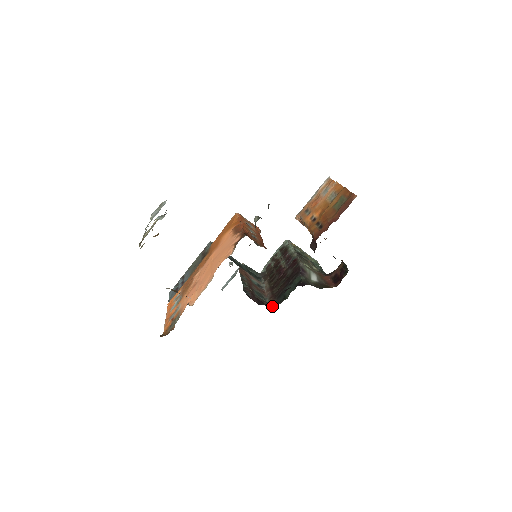
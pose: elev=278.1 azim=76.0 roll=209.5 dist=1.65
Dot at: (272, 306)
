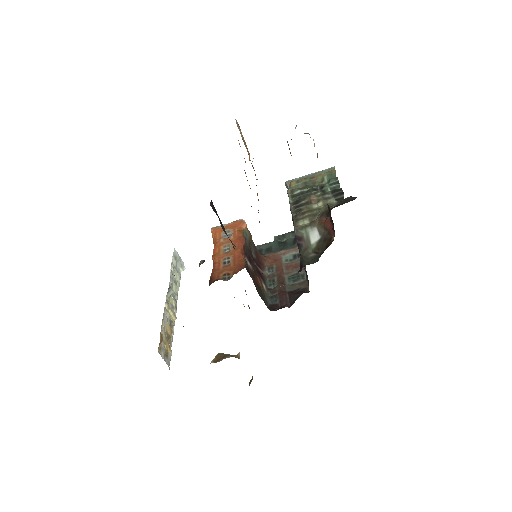
Dot at: (308, 287)
